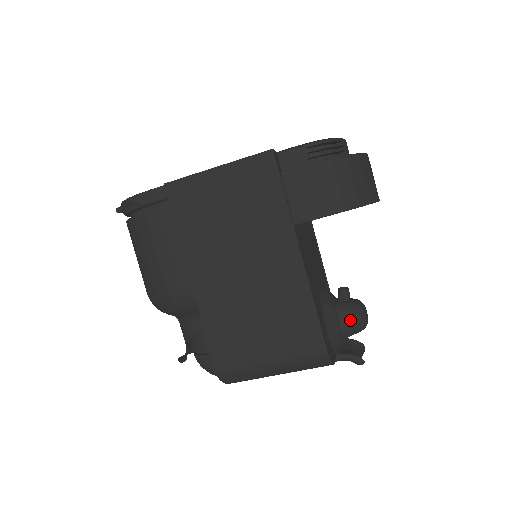
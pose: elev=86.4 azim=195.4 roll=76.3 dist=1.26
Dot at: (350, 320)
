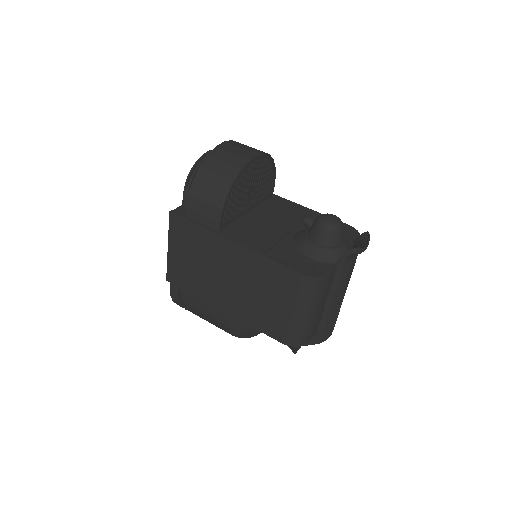
Dot at: (320, 235)
